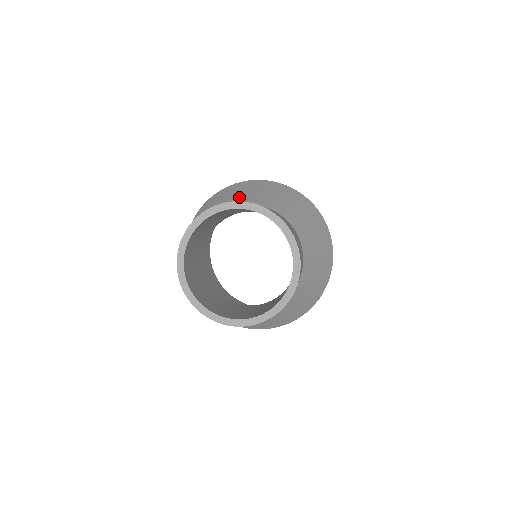
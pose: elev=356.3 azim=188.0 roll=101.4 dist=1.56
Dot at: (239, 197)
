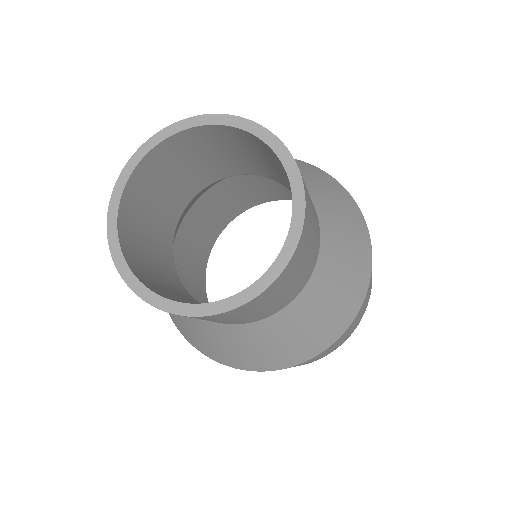
Dot at: occluded
